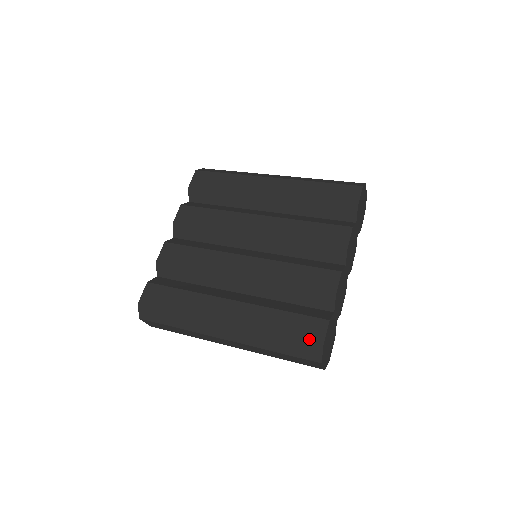
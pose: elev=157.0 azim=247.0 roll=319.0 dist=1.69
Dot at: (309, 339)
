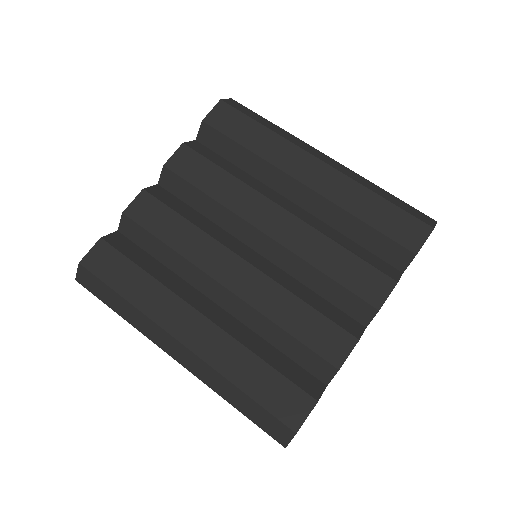
Dot at: (282, 416)
